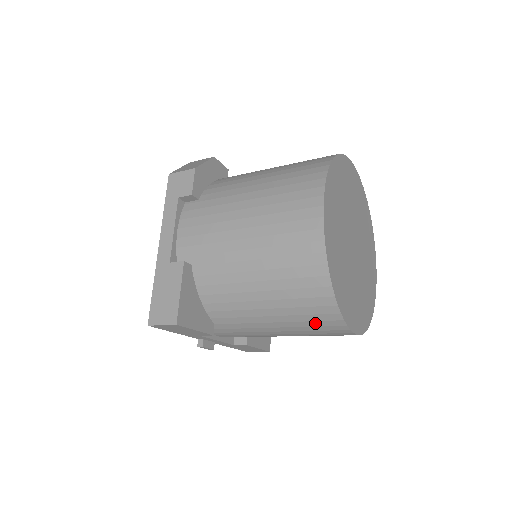
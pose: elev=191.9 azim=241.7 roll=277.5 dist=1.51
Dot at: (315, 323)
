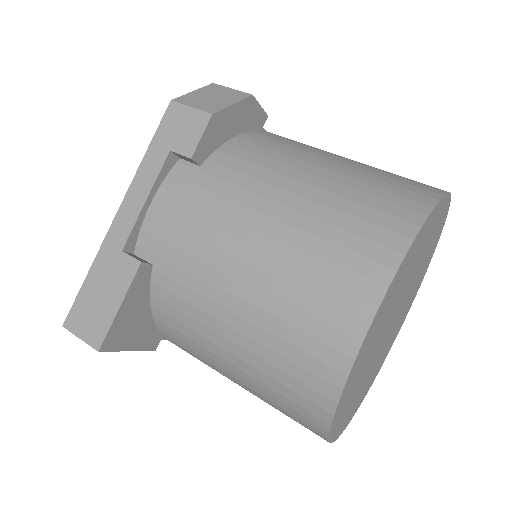
Dot at: (290, 416)
